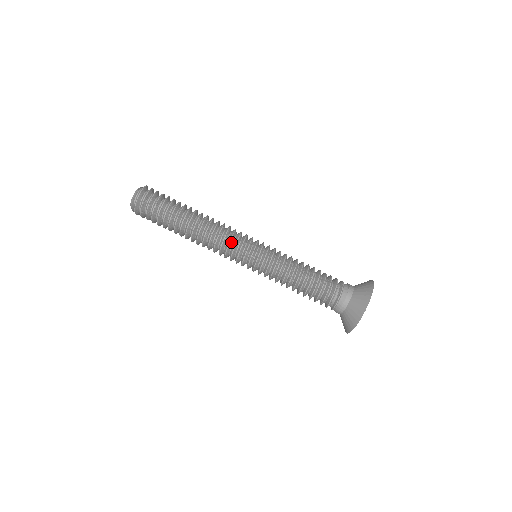
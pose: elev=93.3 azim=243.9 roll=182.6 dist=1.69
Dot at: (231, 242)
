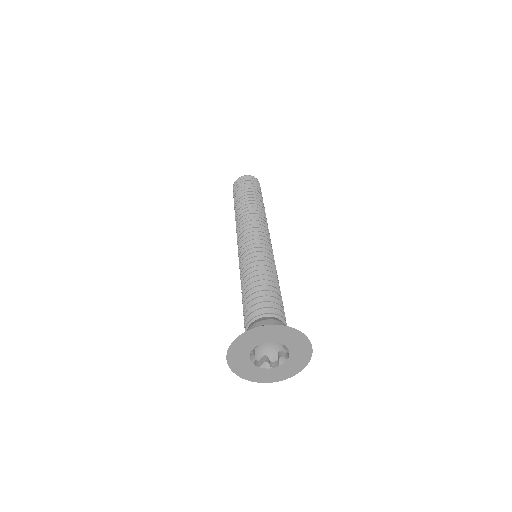
Dot at: (249, 227)
